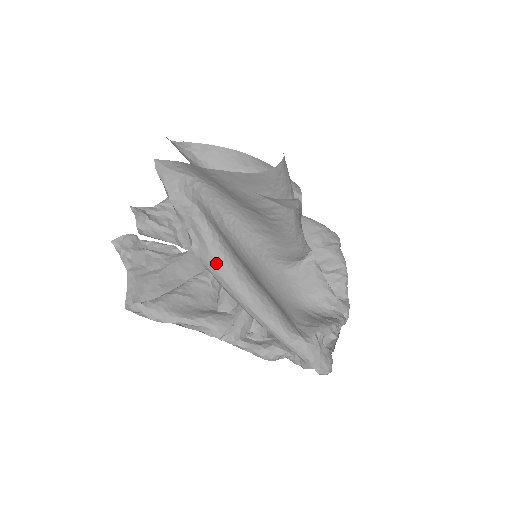
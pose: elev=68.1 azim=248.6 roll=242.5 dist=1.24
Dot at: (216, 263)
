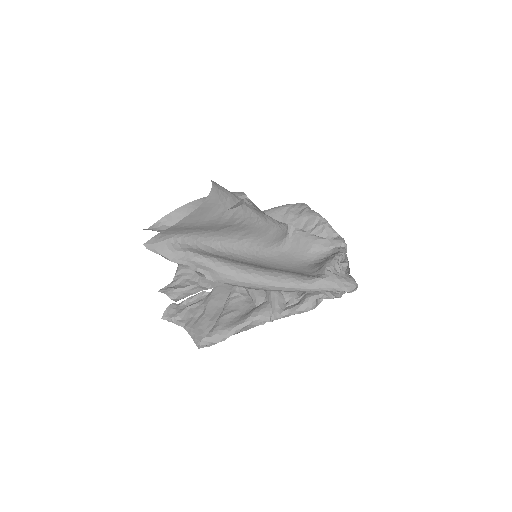
Dot at: (228, 275)
